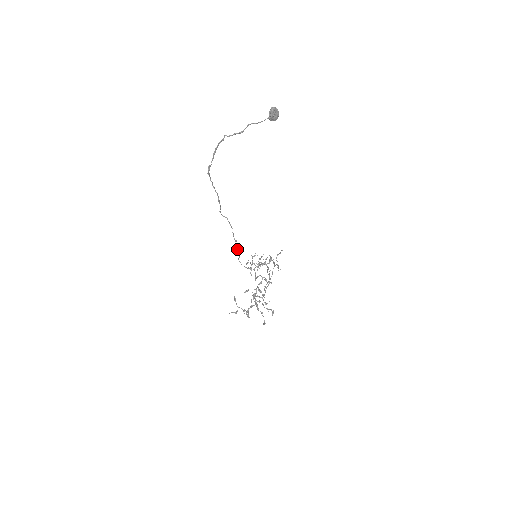
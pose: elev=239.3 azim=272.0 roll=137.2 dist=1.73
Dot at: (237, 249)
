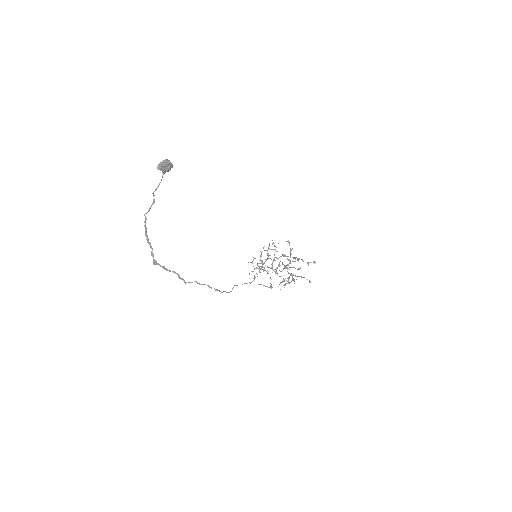
Dot at: (224, 291)
